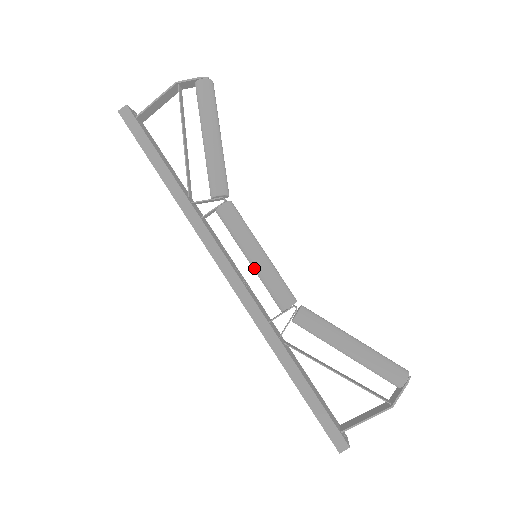
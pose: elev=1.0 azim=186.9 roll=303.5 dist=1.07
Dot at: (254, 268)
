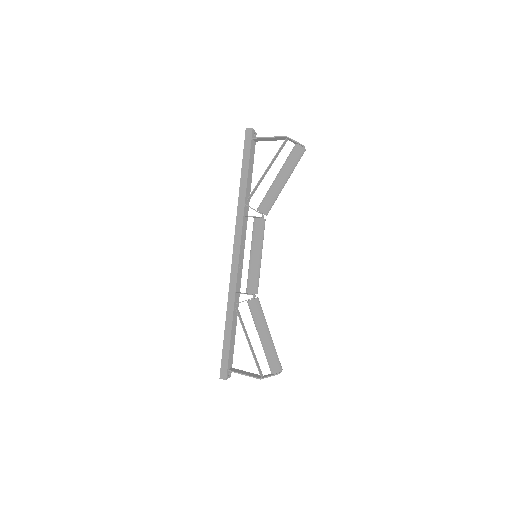
Dot at: (250, 261)
